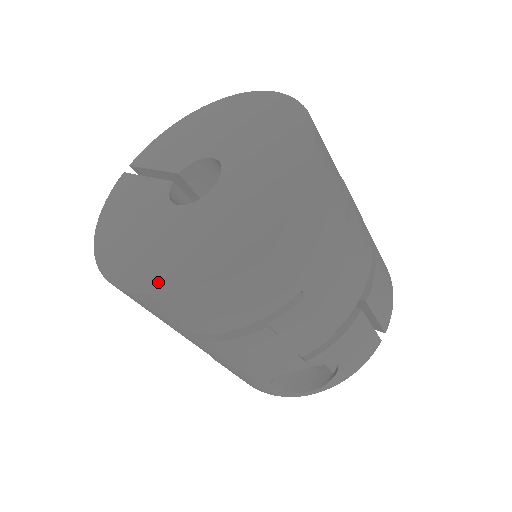
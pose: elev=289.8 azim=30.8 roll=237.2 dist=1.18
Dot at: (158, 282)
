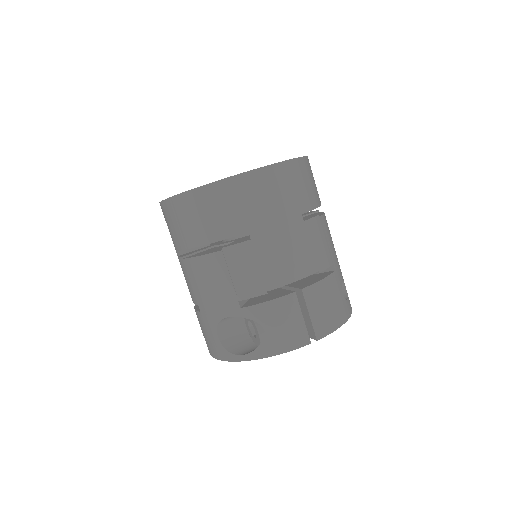
Dot at: occluded
